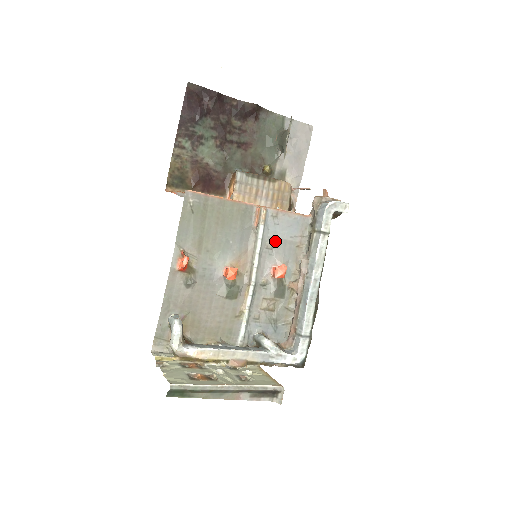
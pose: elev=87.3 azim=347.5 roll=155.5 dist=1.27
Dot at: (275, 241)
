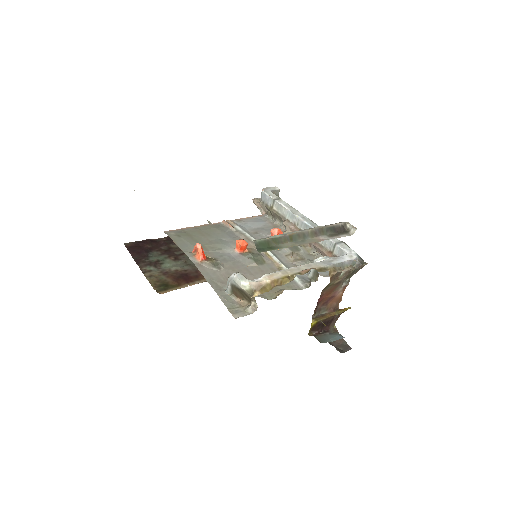
Dot at: (255, 230)
